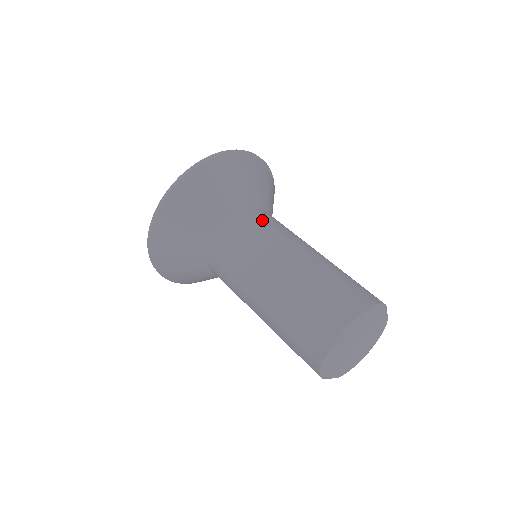
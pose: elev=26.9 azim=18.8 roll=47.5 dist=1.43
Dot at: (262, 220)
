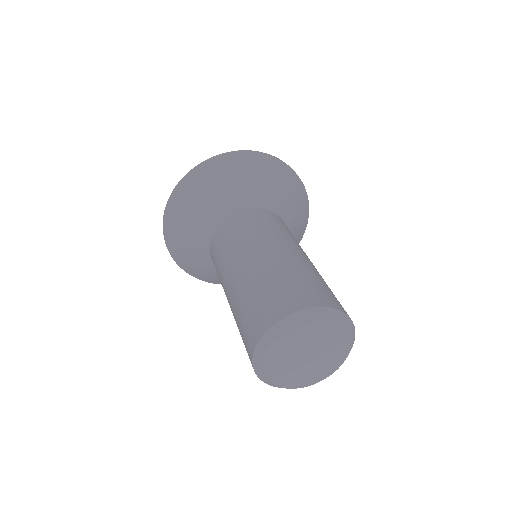
Dot at: occluded
